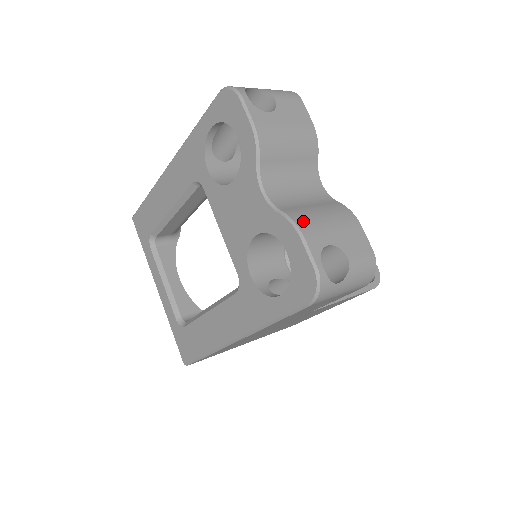
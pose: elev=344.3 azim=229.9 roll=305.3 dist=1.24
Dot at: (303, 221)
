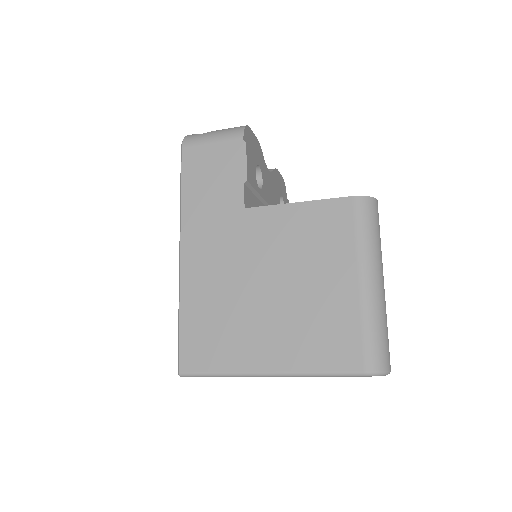
Dot at: occluded
